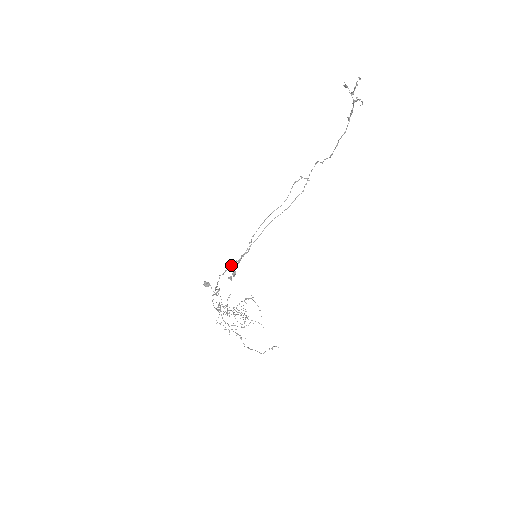
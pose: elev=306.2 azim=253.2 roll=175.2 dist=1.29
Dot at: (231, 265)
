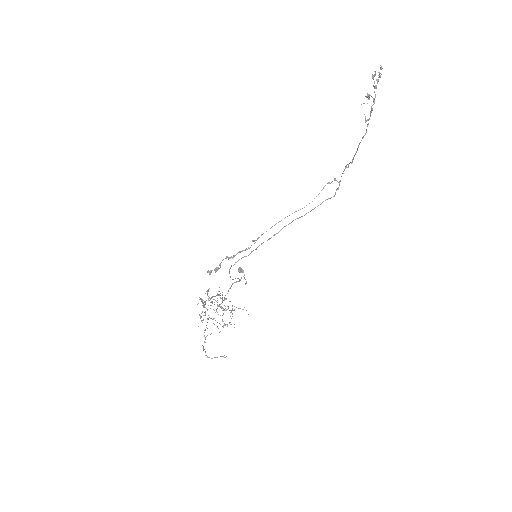
Dot at: (241, 258)
